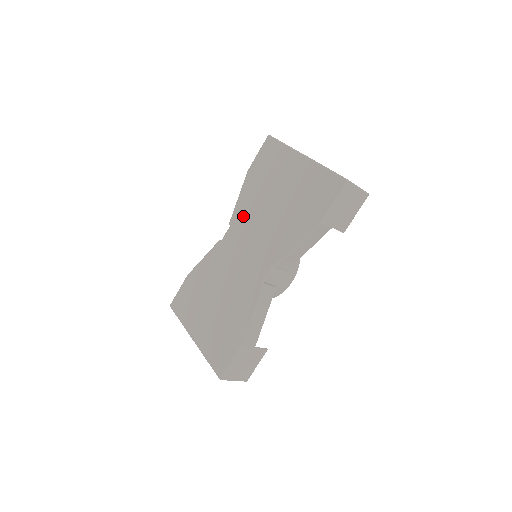
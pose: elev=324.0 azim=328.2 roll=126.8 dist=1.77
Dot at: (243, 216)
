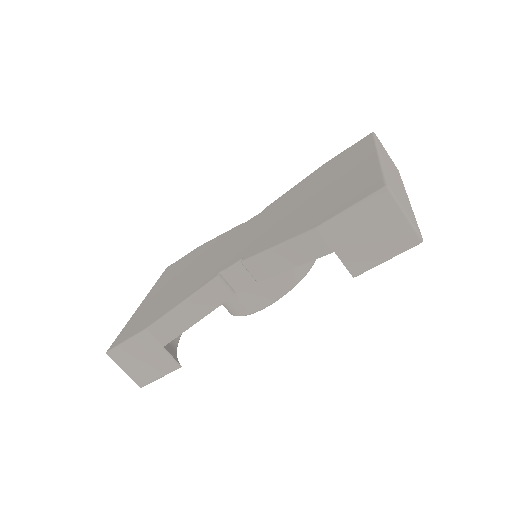
Dot at: (277, 204)
